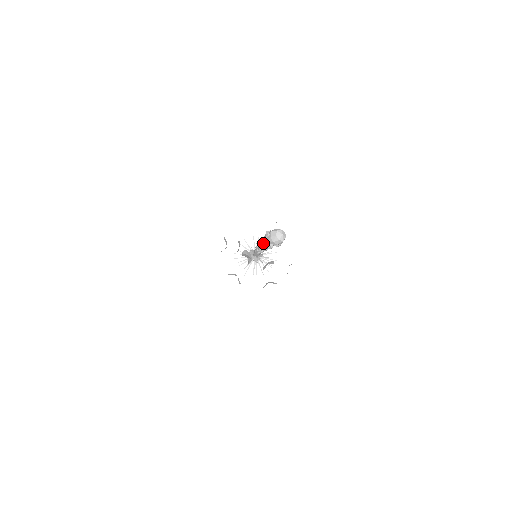
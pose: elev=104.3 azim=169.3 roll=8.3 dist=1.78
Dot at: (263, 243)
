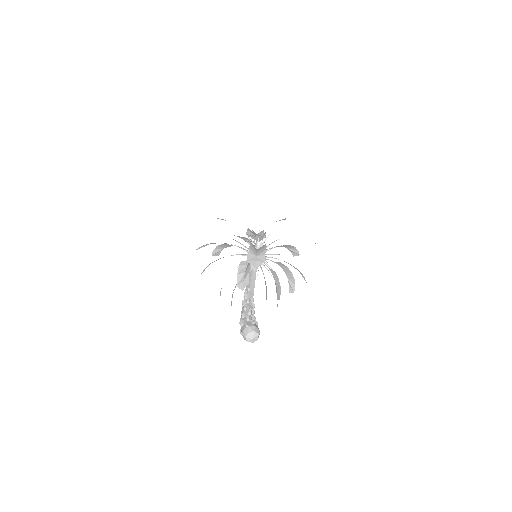
Dot at: occluded
